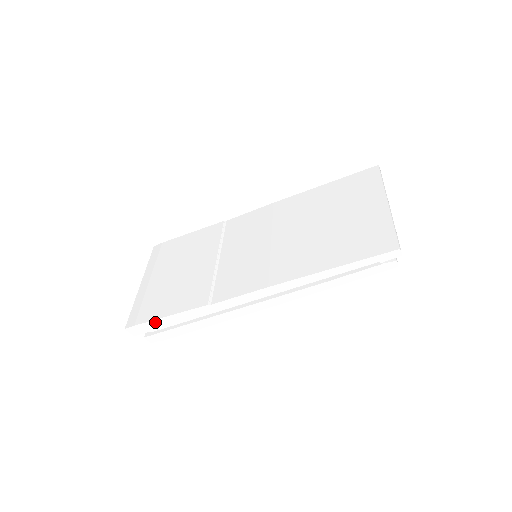
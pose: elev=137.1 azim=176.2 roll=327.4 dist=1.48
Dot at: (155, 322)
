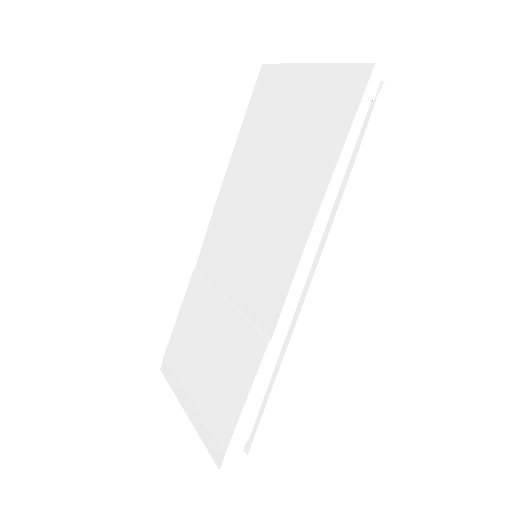
Dot at: (240, 426)
